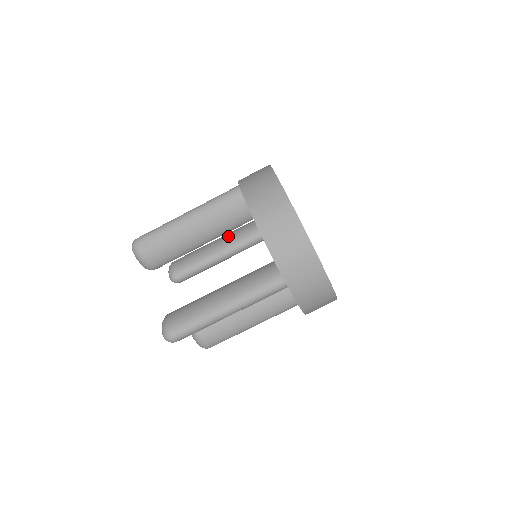
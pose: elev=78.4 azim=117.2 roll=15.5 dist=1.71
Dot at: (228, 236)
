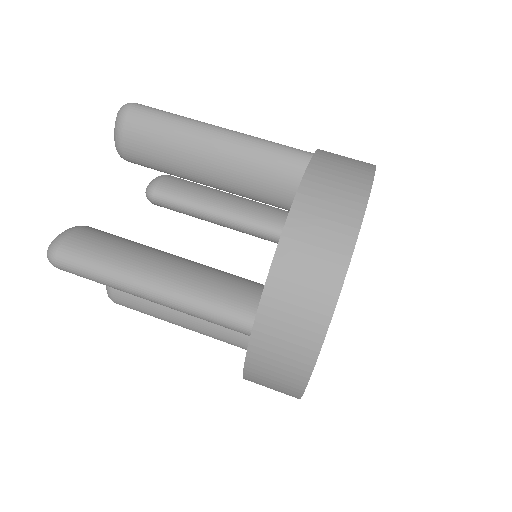
Dot at: (251, 203)
